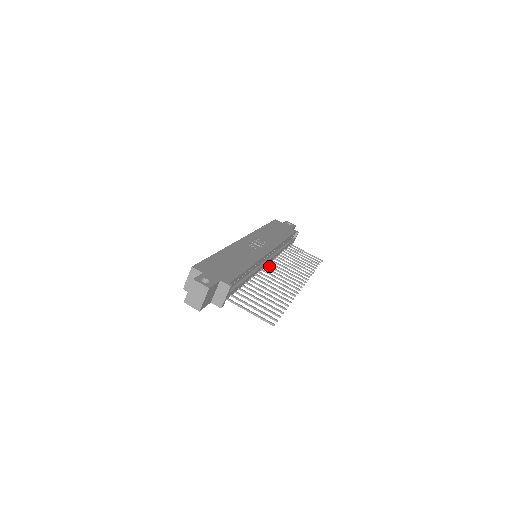
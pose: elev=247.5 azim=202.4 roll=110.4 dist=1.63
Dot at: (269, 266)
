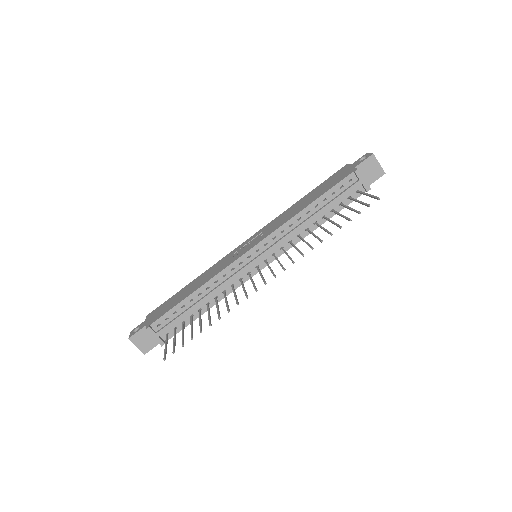
Dot at: (265, 262)
